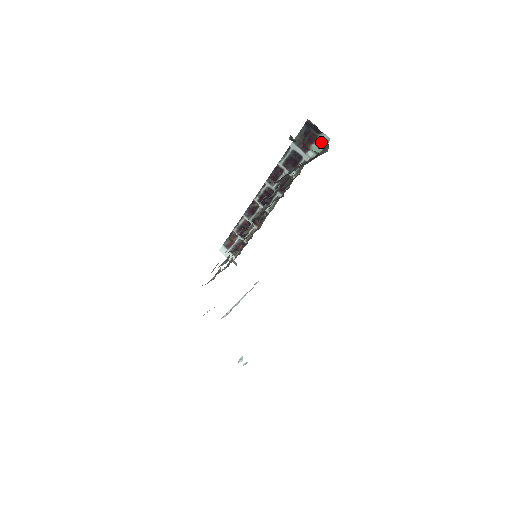
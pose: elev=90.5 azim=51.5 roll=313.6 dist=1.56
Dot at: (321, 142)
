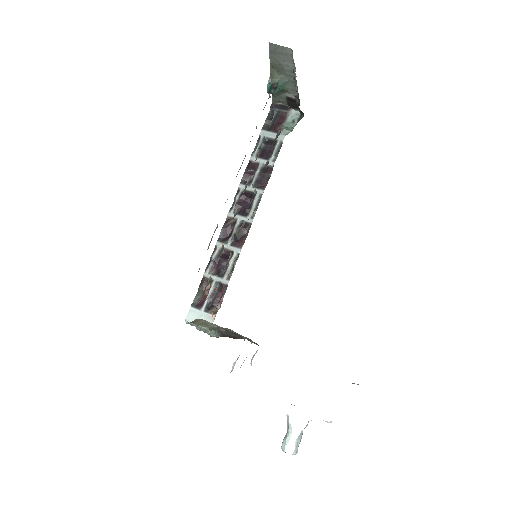
Dot at: (292, 118)
